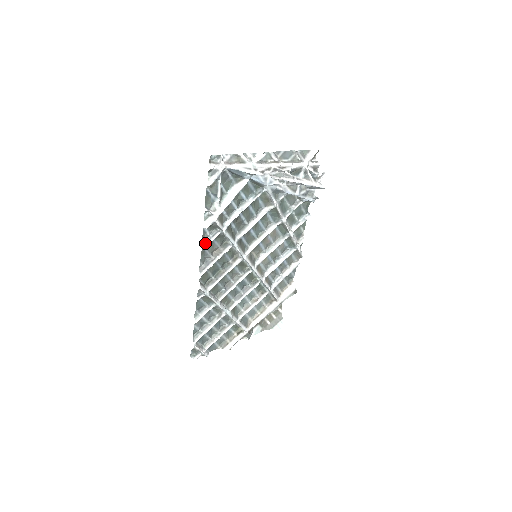
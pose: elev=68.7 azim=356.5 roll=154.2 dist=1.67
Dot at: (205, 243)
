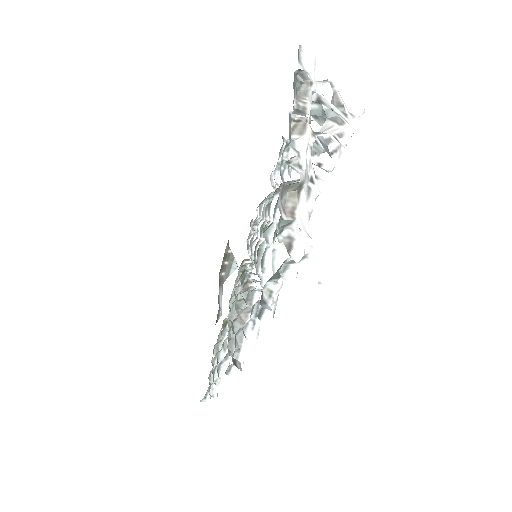
Dot at: (250, 334)
